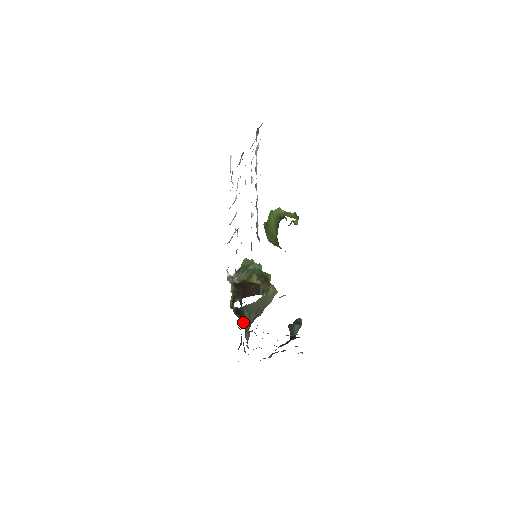
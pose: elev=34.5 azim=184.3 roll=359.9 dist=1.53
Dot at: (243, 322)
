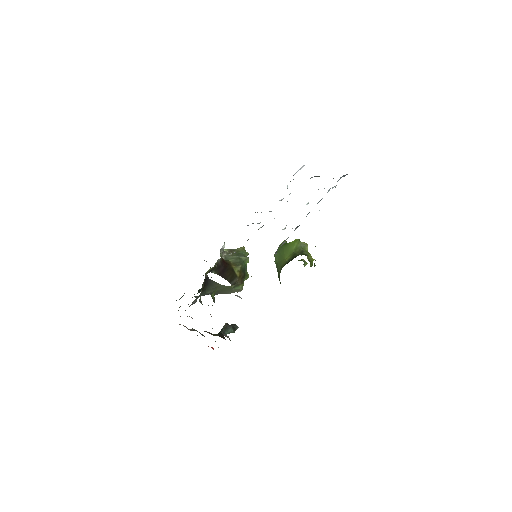
Dot at: (202, 291)
